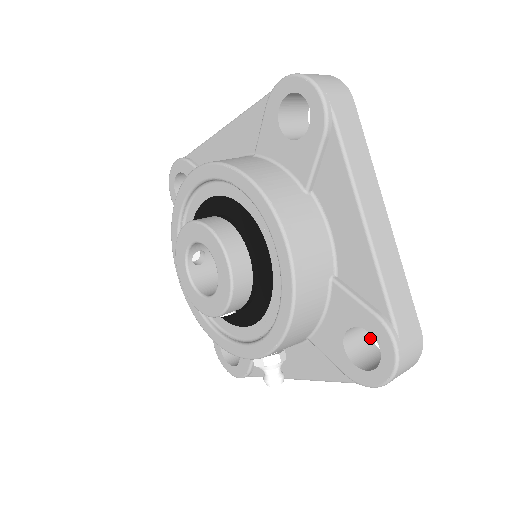
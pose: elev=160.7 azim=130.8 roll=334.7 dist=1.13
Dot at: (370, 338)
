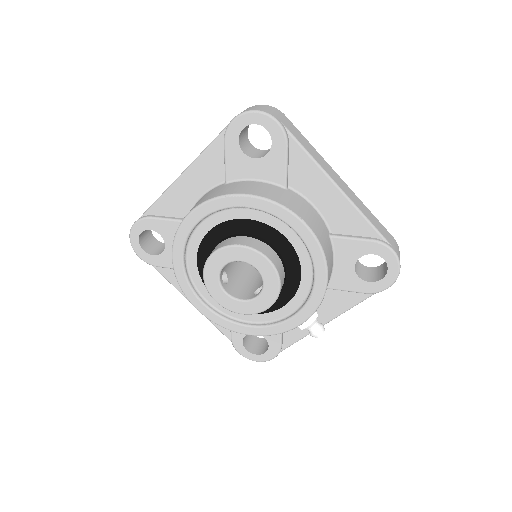
Dot at: (361, 264)
